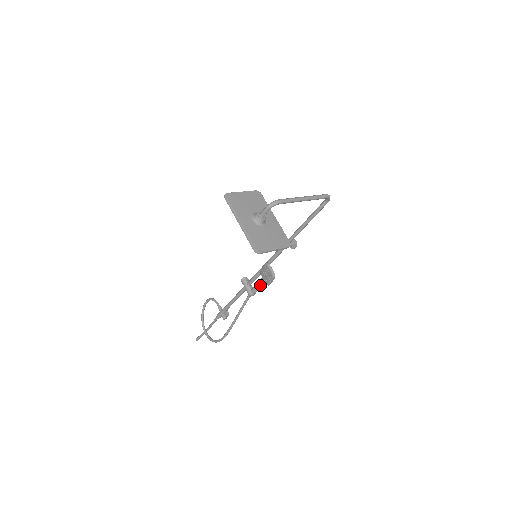
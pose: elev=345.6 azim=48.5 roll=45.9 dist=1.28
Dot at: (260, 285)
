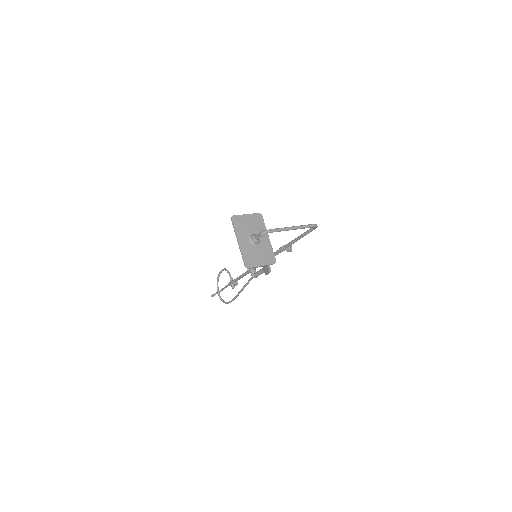
Dot at: (261, 273)
